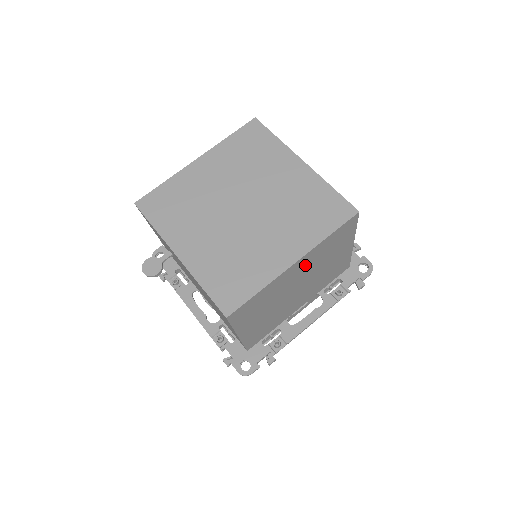
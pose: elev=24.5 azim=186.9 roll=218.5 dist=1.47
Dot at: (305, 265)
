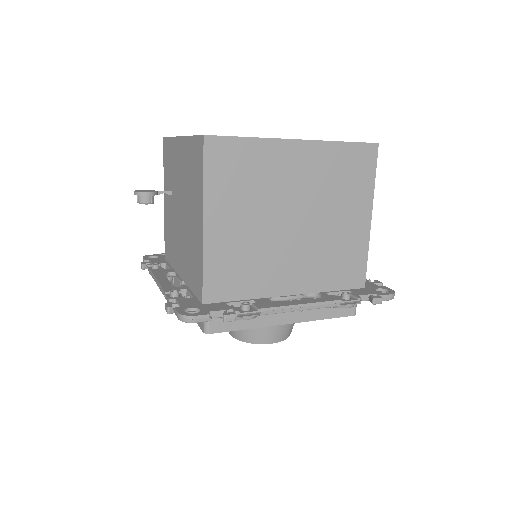
Dot at: (309, 169)
